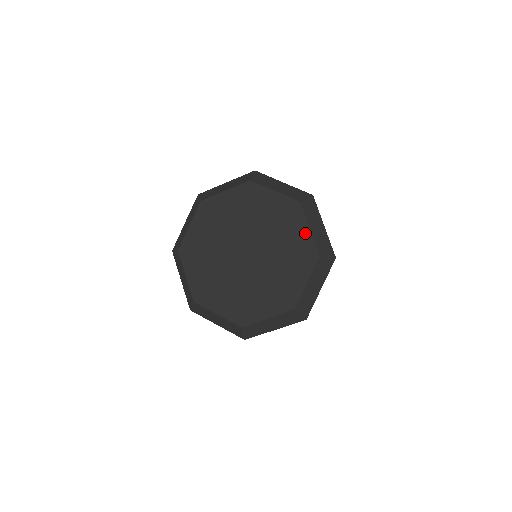
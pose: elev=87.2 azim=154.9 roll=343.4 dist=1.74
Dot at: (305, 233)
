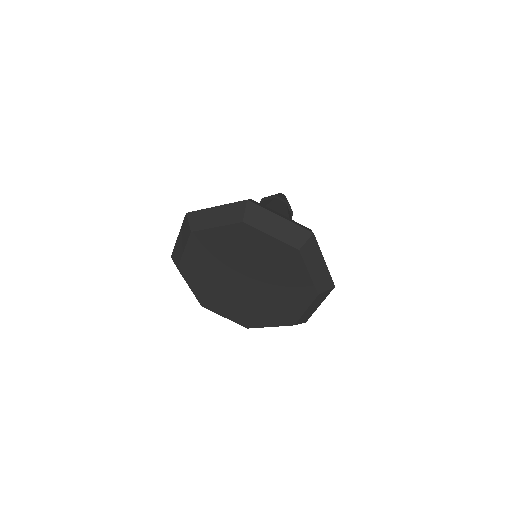
Dot at: (271, 242)
